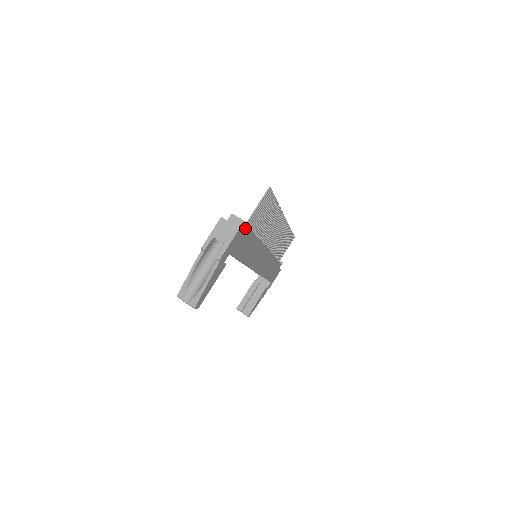
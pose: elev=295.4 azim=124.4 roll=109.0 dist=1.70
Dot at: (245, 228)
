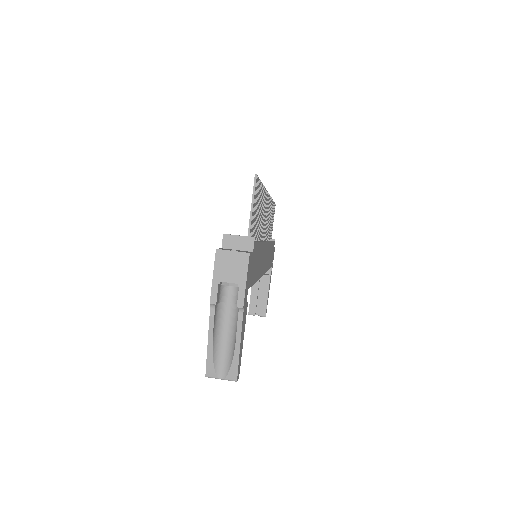
Dot at: (251, 246)
